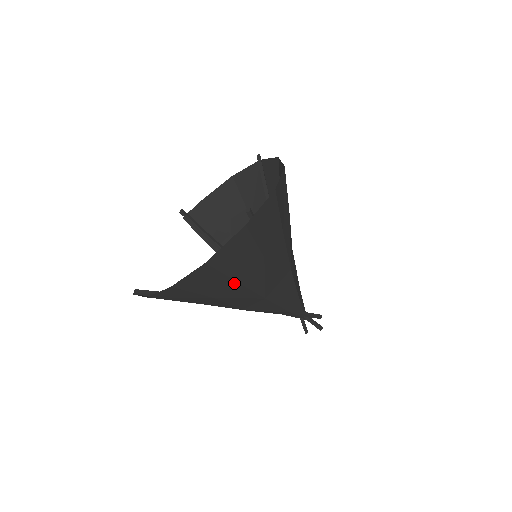
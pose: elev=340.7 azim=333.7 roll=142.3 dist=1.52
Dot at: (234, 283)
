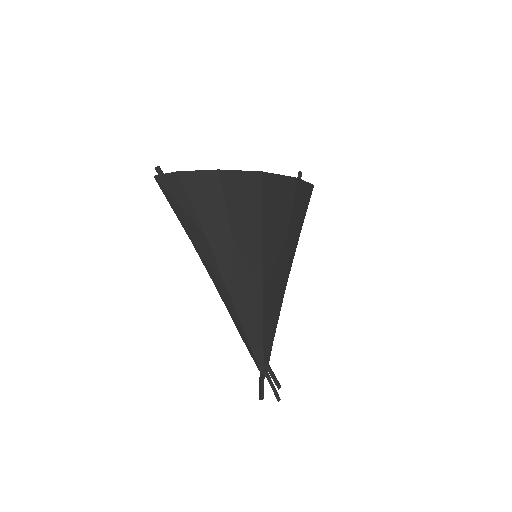
Dot at: (259, 231)
